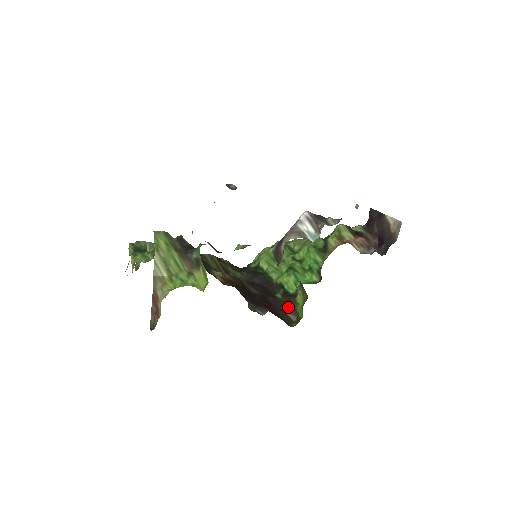
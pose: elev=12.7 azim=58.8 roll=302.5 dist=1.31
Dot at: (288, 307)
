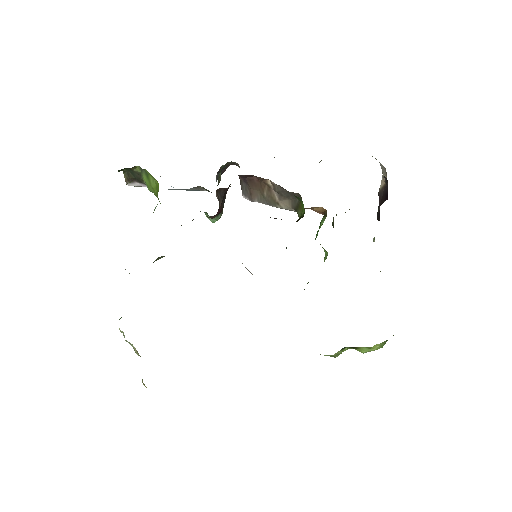
Dot at: occluded
